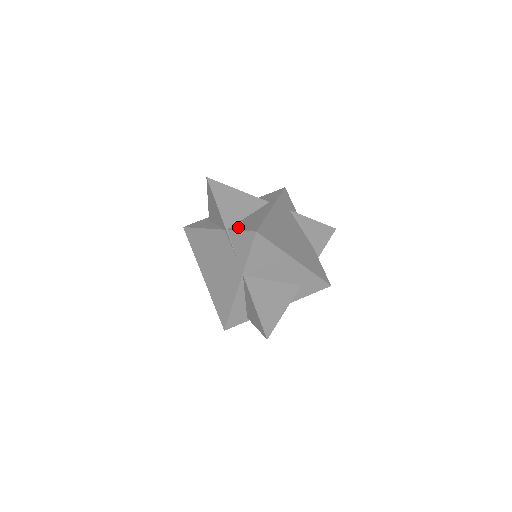
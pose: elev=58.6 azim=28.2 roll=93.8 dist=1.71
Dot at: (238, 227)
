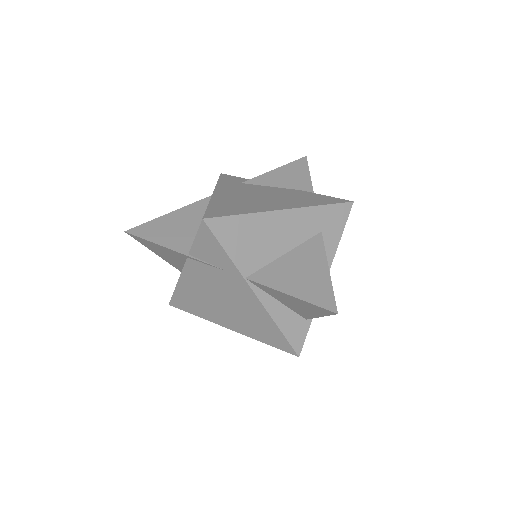
Dot at: occluded
